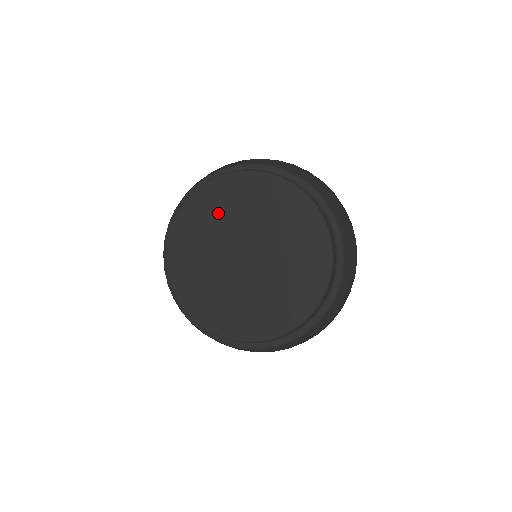
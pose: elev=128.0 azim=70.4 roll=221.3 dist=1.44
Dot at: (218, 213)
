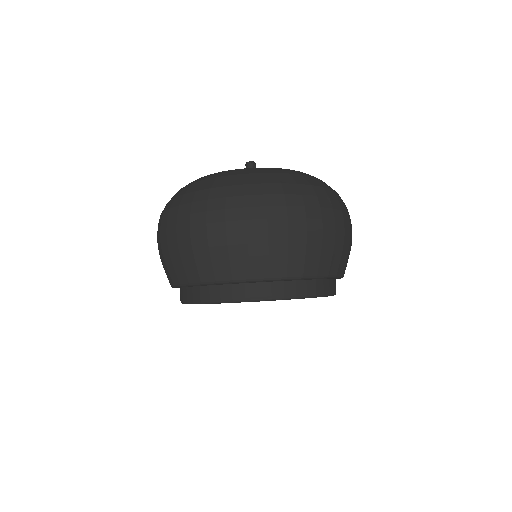
Dot at: occluded
